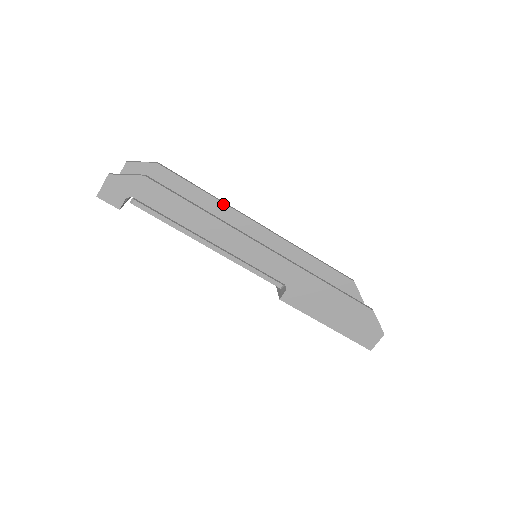
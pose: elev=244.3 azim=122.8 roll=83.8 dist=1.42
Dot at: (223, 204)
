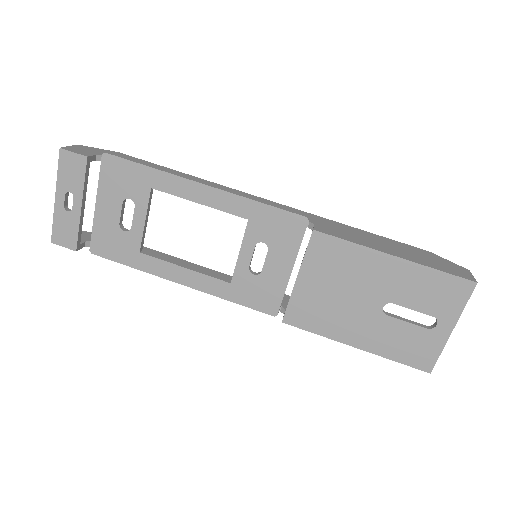
Dot at: (191, 264)
